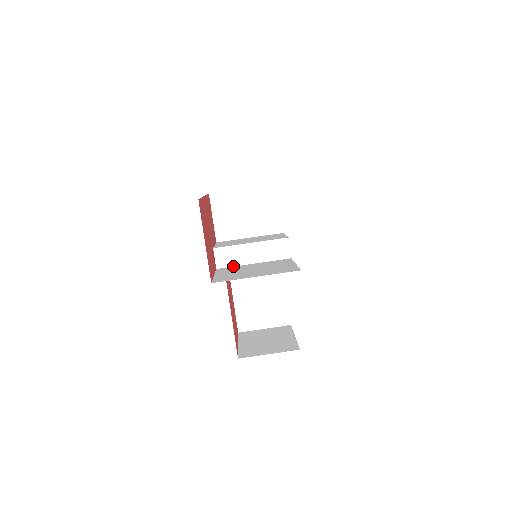
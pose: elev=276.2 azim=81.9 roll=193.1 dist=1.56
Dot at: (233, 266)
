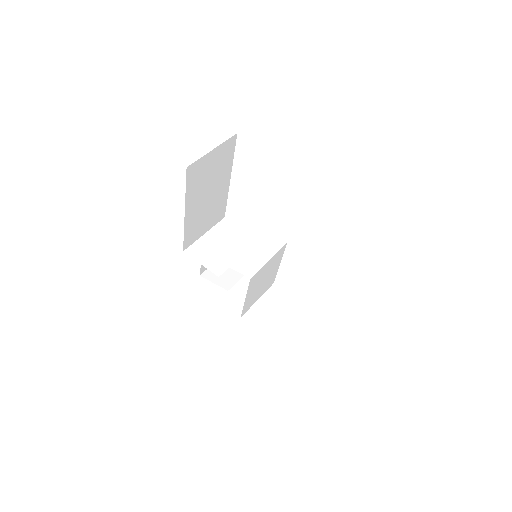
Dot at: occluded
